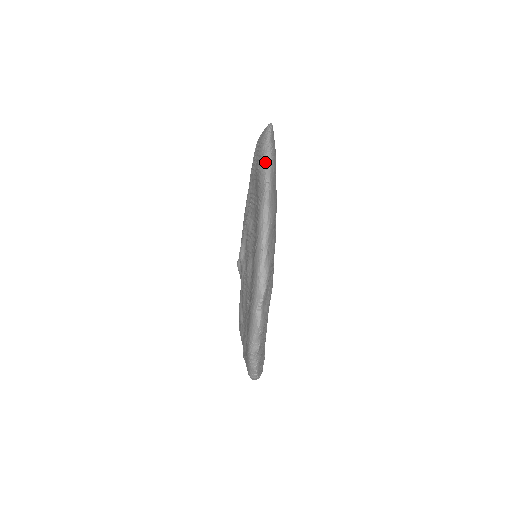
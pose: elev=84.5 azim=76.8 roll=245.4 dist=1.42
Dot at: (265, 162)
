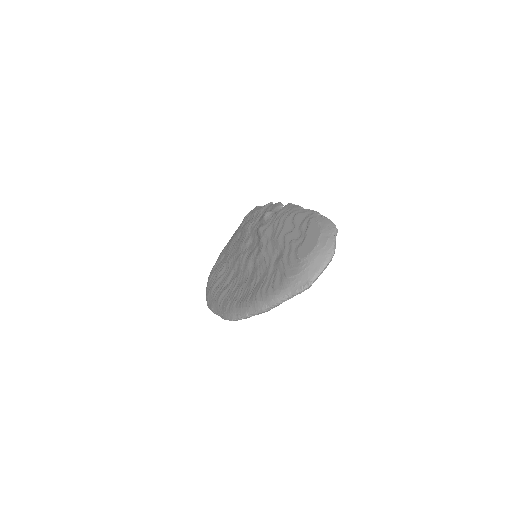
Dot at: (254, 312)
